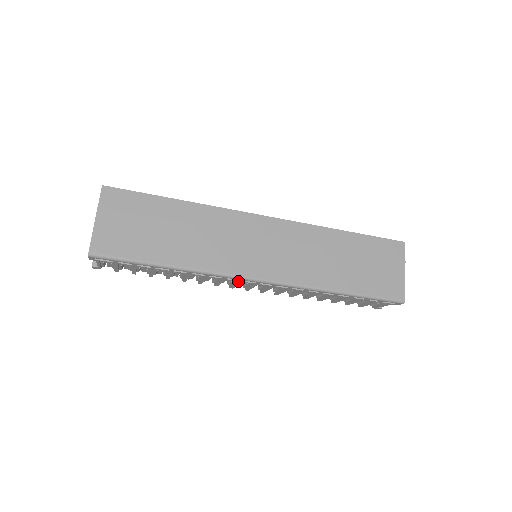
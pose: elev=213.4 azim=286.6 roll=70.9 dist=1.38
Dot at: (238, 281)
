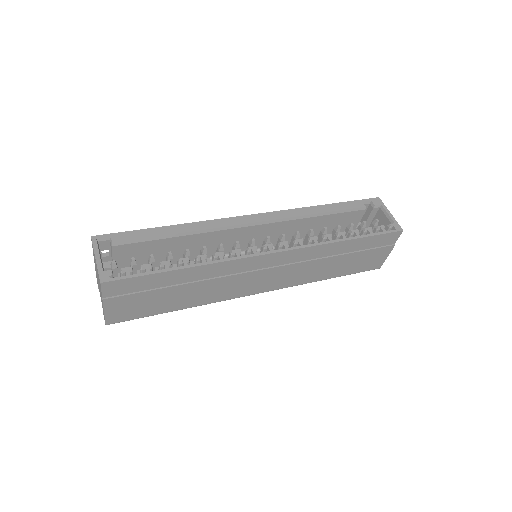
Dot at: occluded
